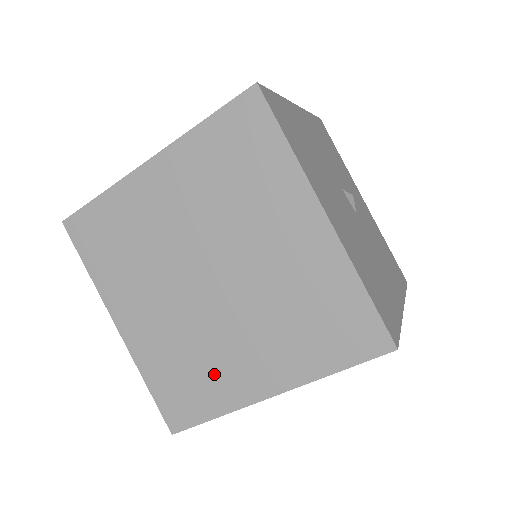
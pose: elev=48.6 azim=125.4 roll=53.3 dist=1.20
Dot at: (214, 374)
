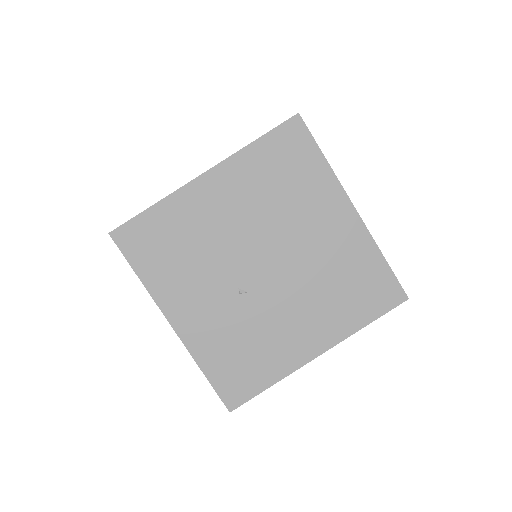
Dot at: occluded
